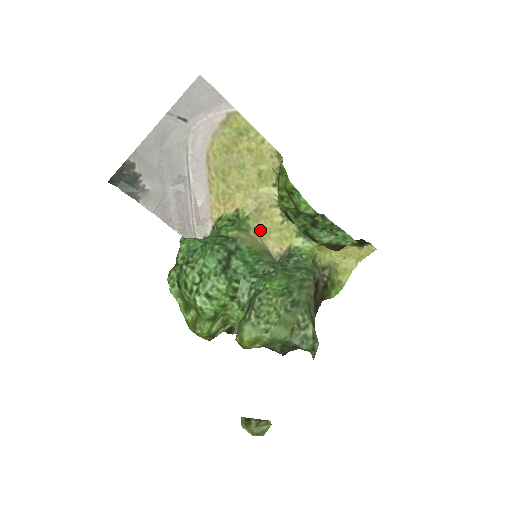
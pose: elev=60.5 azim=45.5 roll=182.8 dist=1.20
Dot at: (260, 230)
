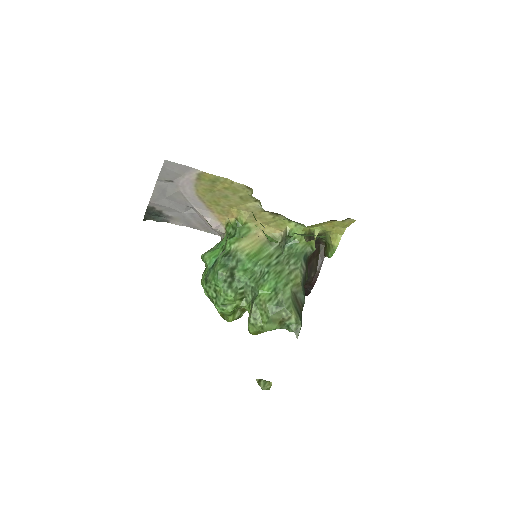
Dot at: (259, 225)
